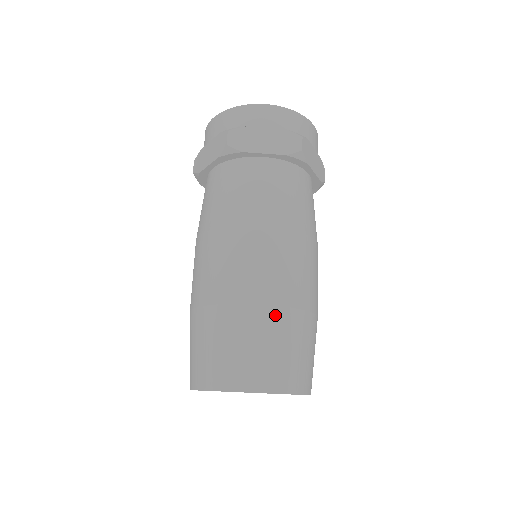
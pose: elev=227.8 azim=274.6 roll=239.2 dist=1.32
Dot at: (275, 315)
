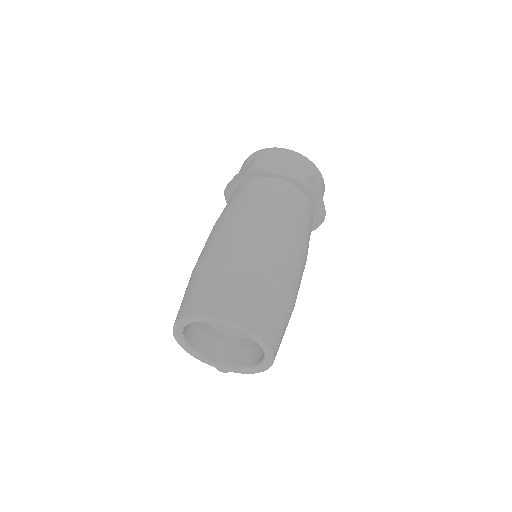
Dot at: (259, 272)
